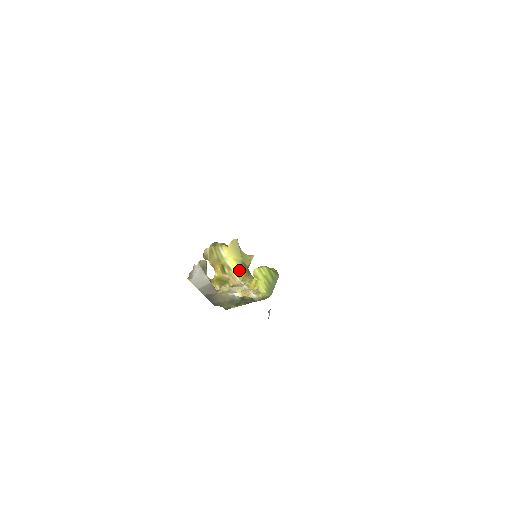
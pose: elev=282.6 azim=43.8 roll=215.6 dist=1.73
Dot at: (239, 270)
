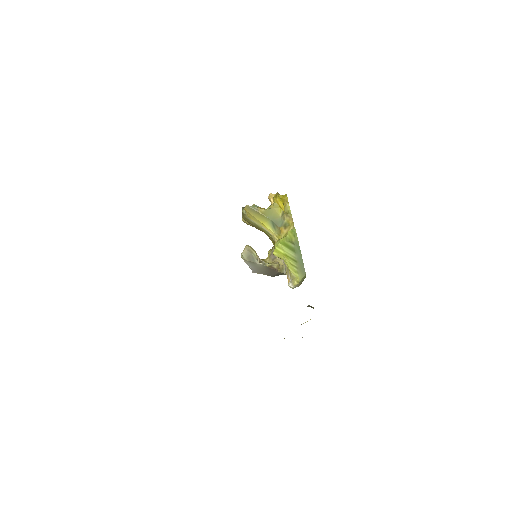
Dot at: (275, 235)
